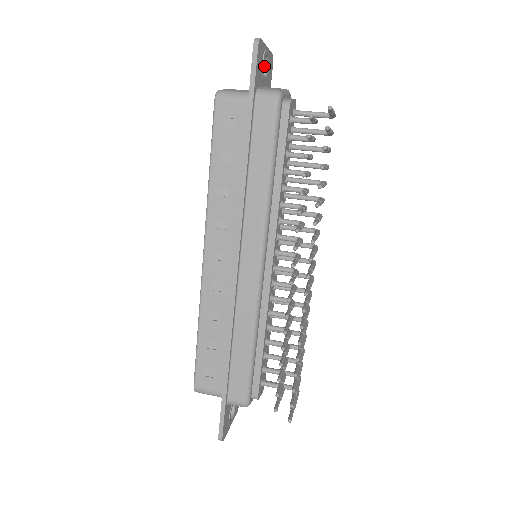
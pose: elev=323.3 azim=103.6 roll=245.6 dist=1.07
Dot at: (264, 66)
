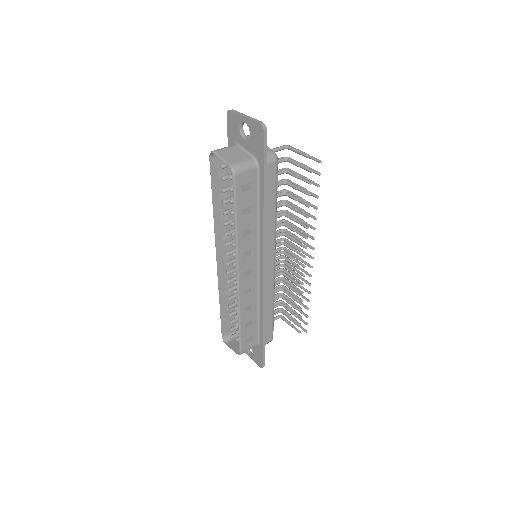
Dot at: (241, 127)
